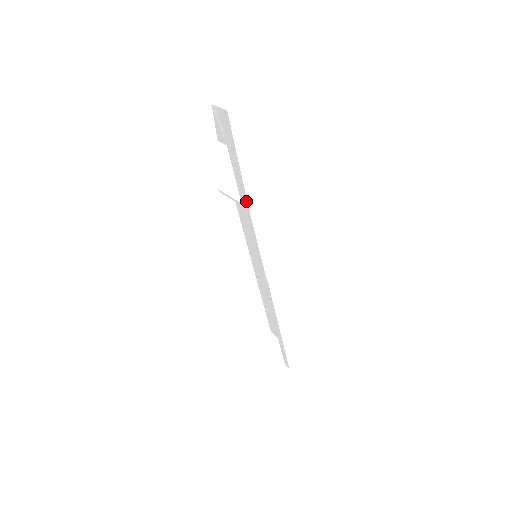
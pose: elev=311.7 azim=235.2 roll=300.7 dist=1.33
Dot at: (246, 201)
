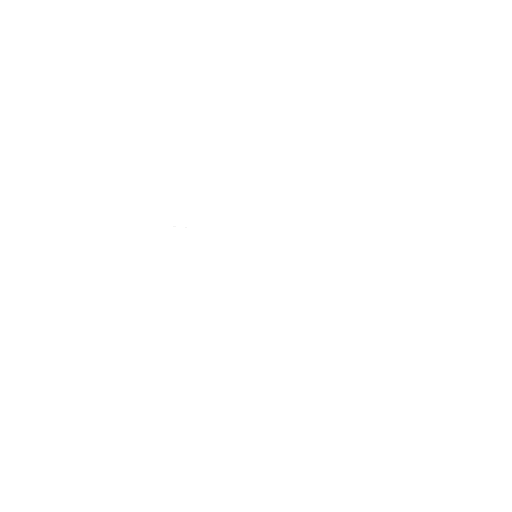
Dot at: (220, 233)
